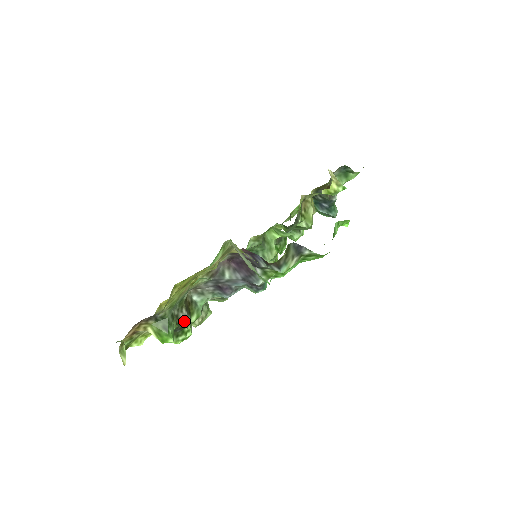
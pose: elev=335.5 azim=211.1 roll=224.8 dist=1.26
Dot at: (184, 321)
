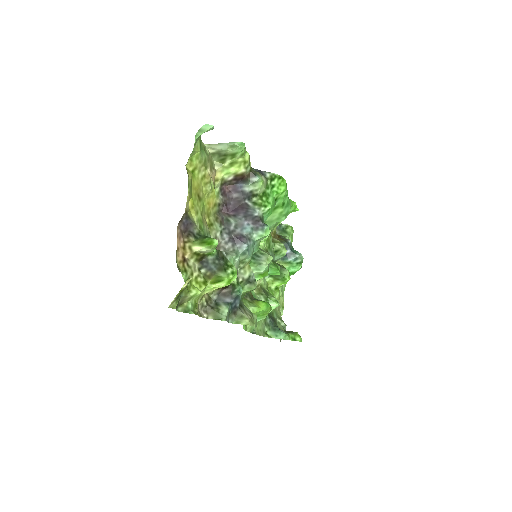
Dot at: (221, 251)
